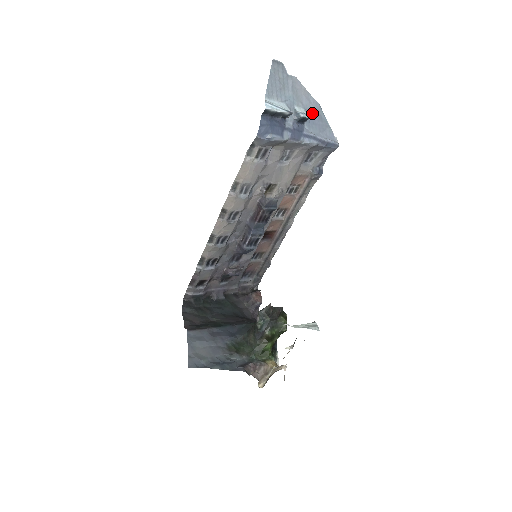
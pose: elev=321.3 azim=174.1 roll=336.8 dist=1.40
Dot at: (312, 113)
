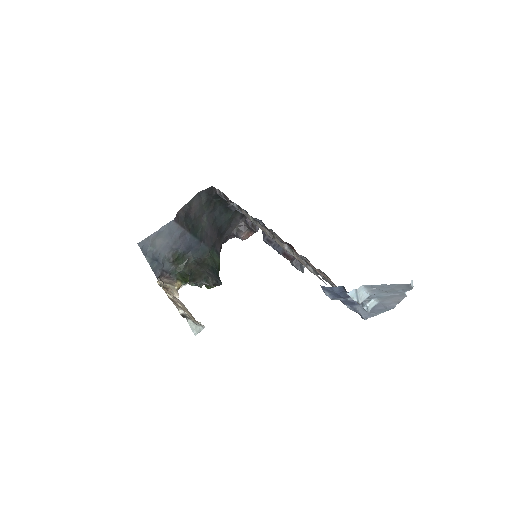
Dot at: (380, 306)
